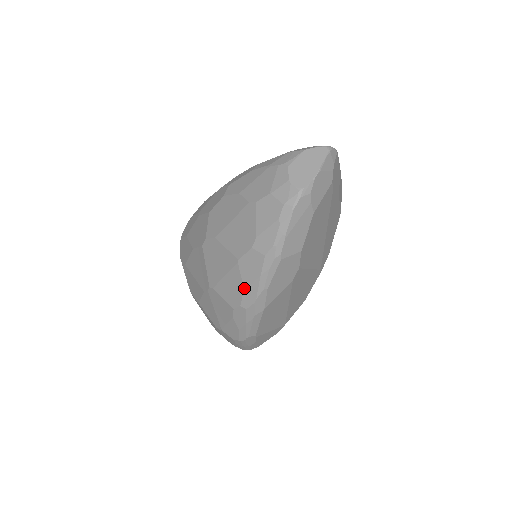
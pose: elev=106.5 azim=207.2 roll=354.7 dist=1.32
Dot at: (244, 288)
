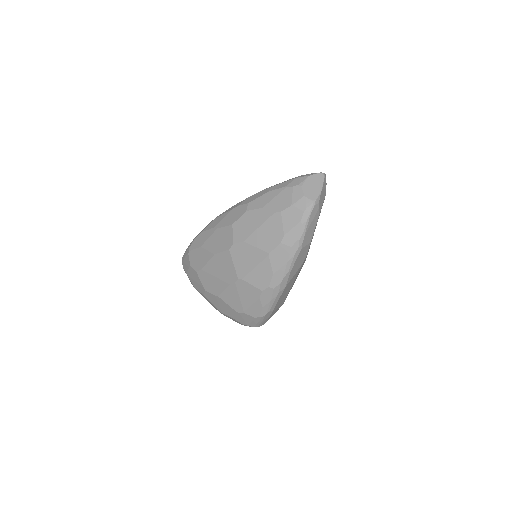
Dot at: (273, 273)
